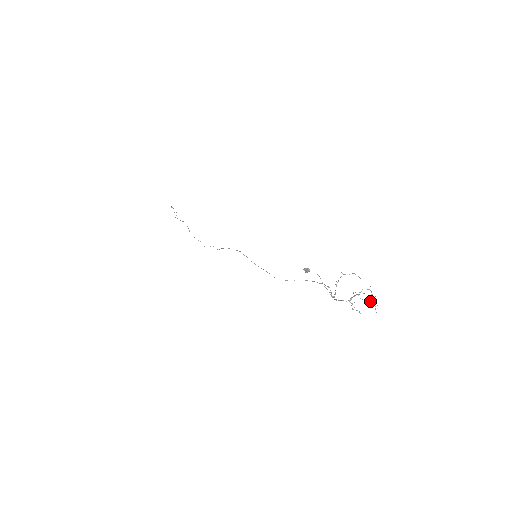
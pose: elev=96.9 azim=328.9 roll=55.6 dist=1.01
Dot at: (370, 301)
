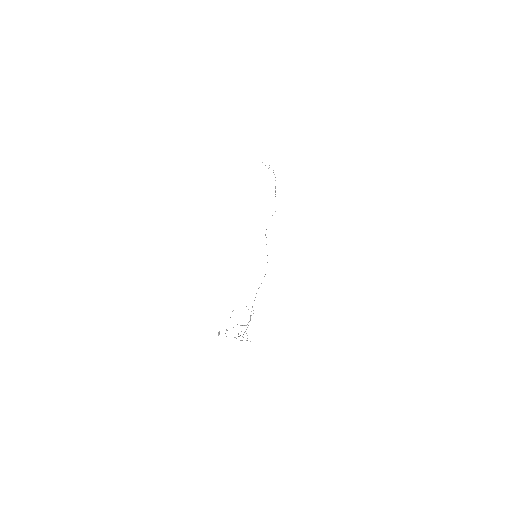
Dot at: (242, 340)
